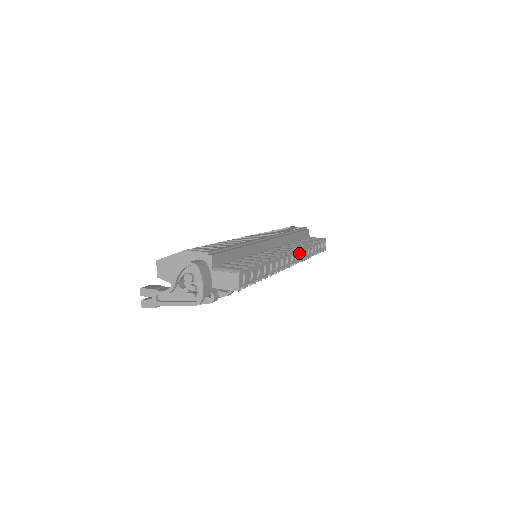
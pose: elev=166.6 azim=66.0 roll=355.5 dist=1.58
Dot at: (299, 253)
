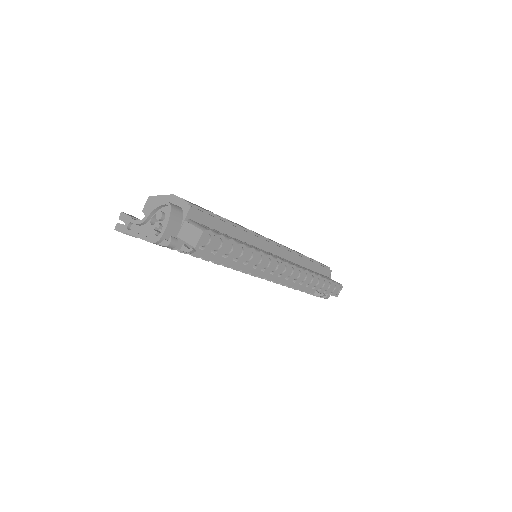
Dot at: (298, 273)
